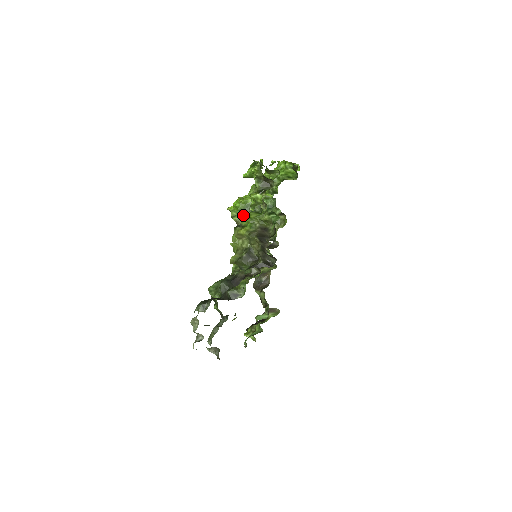
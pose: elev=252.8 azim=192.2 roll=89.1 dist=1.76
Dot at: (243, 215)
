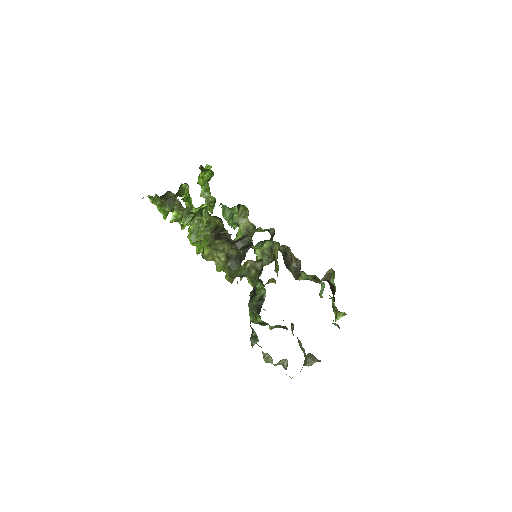
Dot at: occluded
